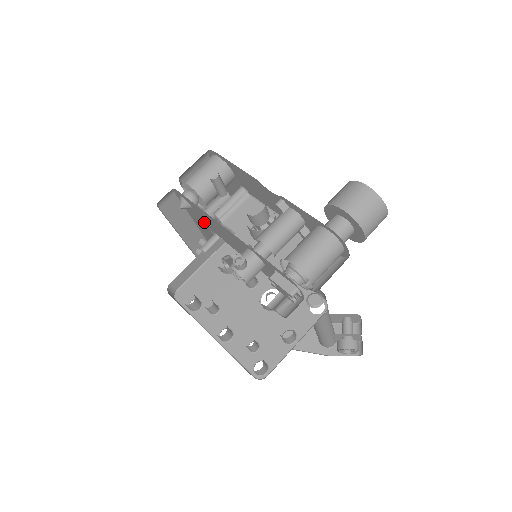
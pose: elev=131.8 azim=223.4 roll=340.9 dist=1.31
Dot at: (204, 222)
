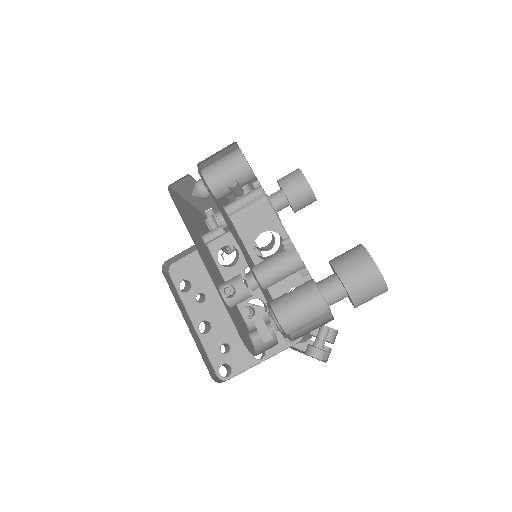
Dot at: occluded
